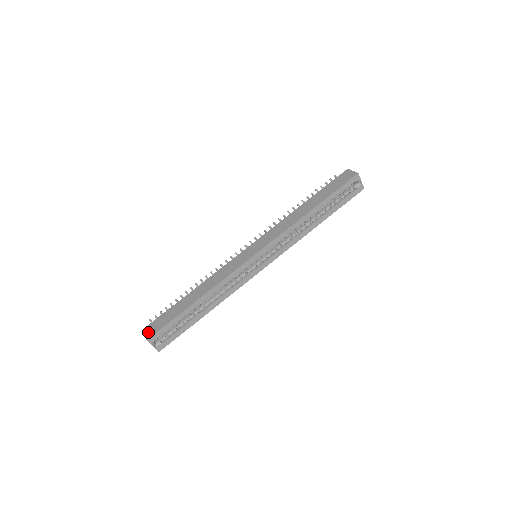
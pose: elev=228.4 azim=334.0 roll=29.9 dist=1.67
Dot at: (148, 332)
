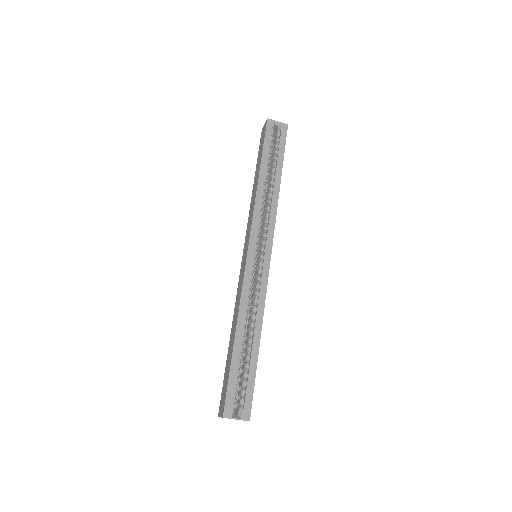
Dot at: (221, 411)
